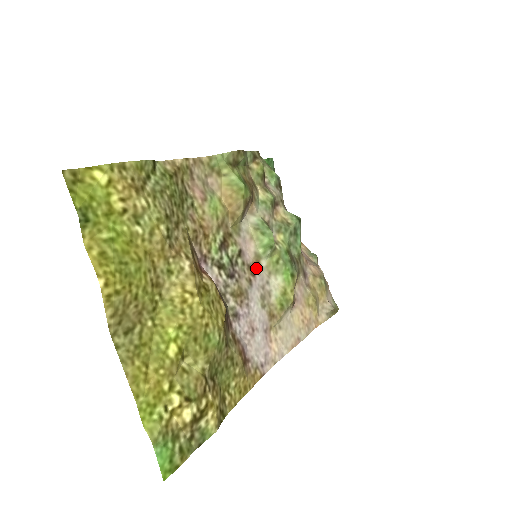
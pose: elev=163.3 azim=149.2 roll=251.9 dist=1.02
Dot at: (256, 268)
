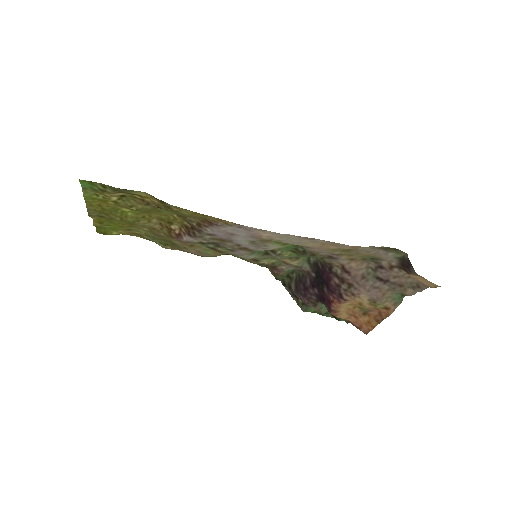
Dot at: (251, 251)
